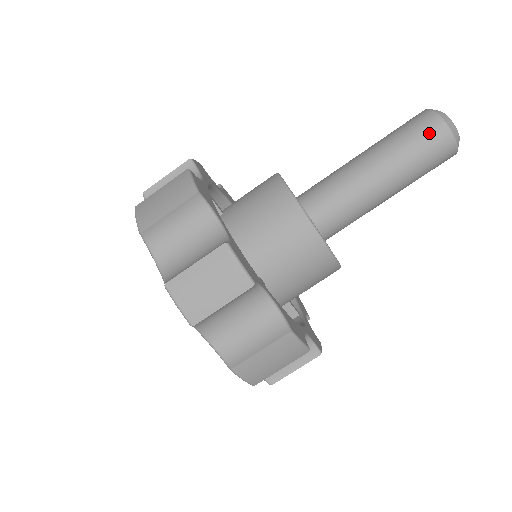
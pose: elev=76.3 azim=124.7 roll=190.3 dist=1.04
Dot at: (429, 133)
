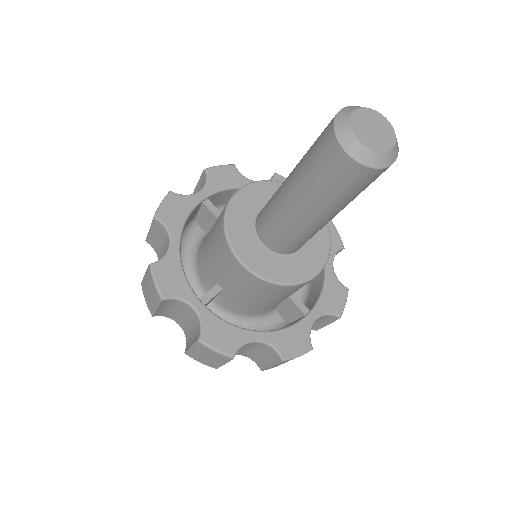
Dot at: (364, 182)
